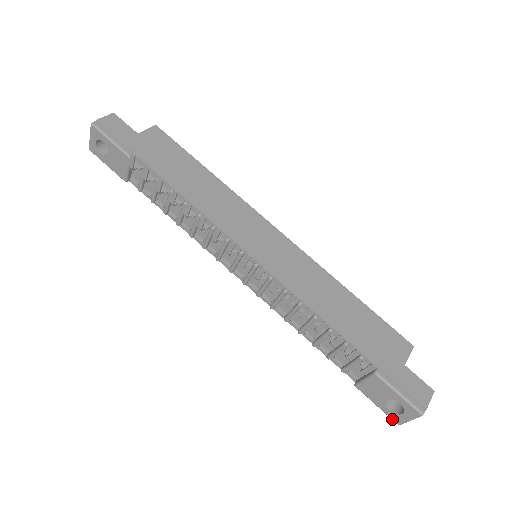
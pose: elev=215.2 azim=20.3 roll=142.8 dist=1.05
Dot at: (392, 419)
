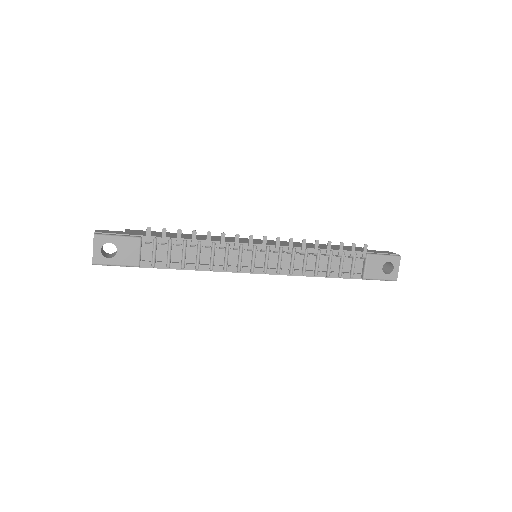
Dot at: (392, 280)
